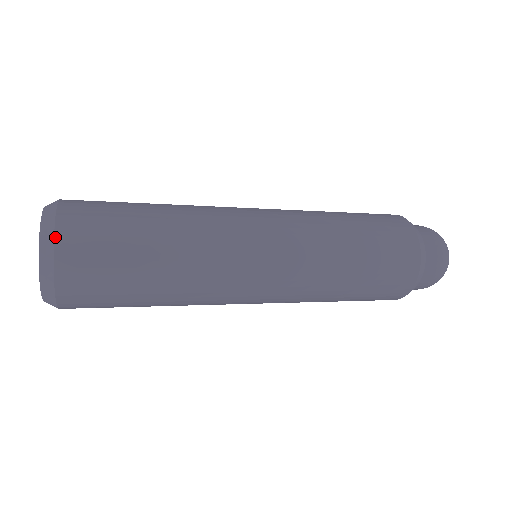
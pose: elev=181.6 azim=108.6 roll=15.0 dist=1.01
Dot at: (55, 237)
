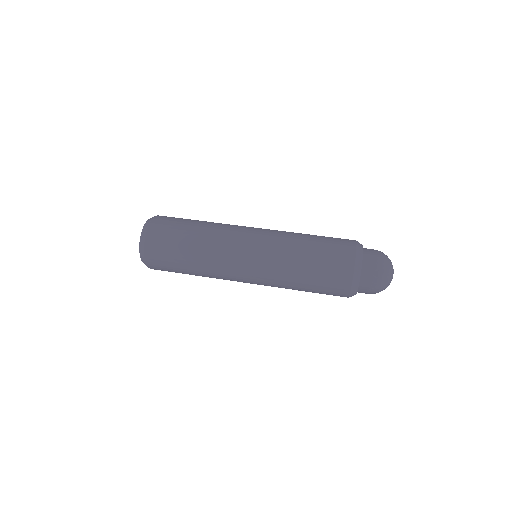
Dot at: occluded
